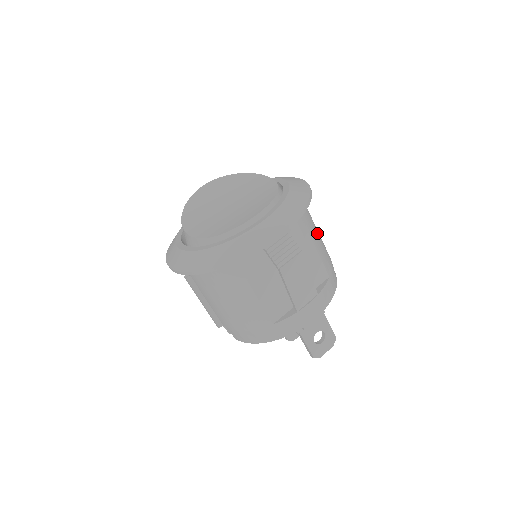
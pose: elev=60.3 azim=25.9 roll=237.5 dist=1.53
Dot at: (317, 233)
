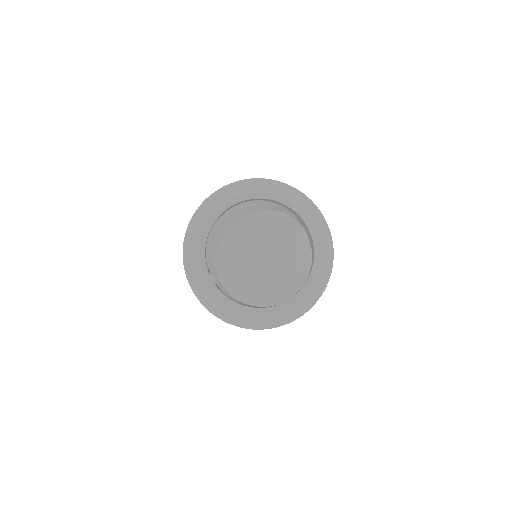
Dot at: occluded
